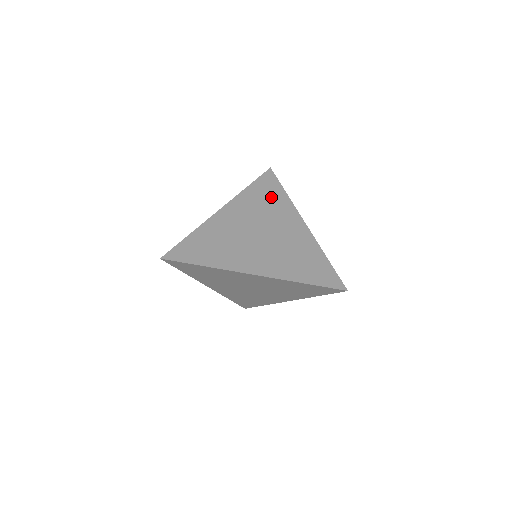
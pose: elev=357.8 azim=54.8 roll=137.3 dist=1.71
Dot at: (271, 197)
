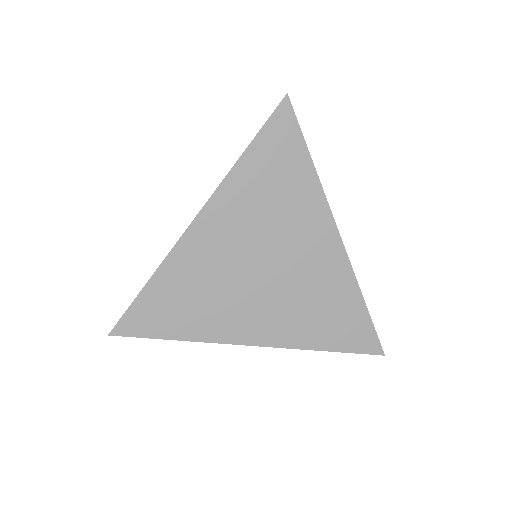
Dot at: (285, 178)
